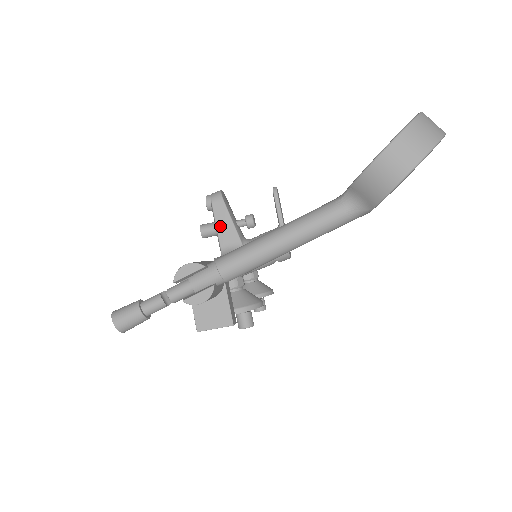
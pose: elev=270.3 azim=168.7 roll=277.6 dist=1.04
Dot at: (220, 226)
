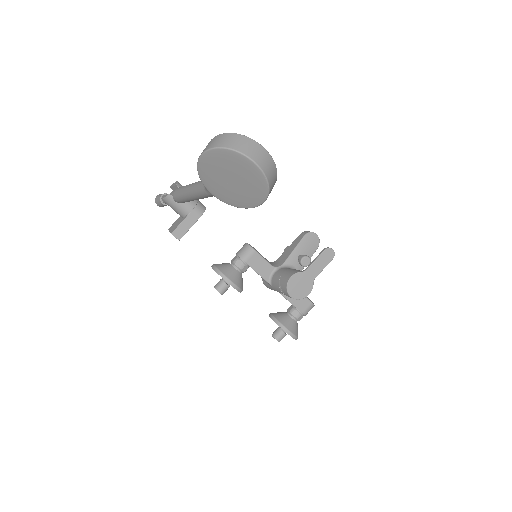
Dot at: (289, 248)
